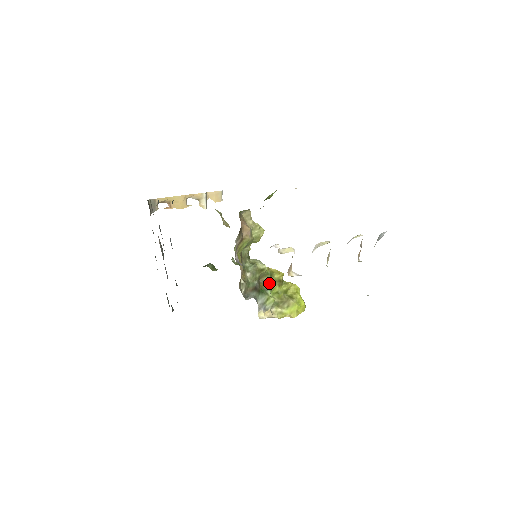
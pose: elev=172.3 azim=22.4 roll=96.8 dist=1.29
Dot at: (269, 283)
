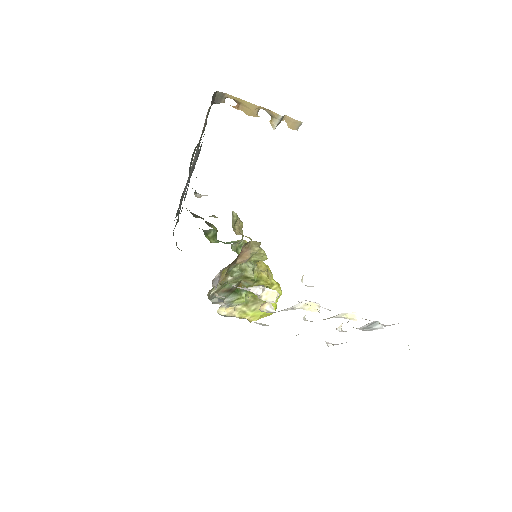
Dot at: (250, 286)
